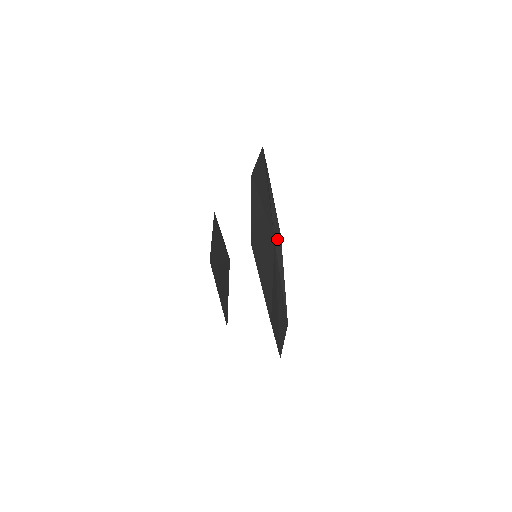
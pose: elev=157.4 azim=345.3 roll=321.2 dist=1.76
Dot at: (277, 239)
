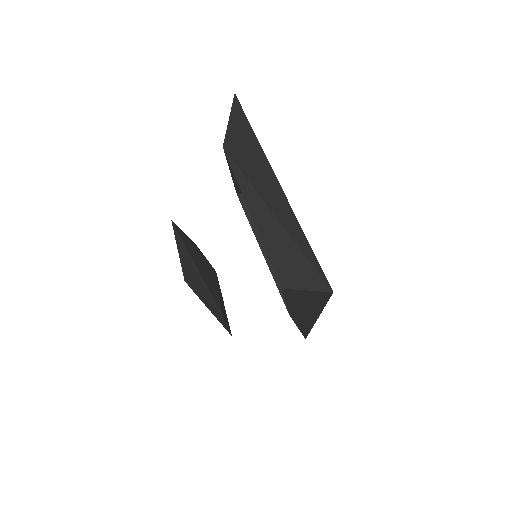
Dot at: occluded
